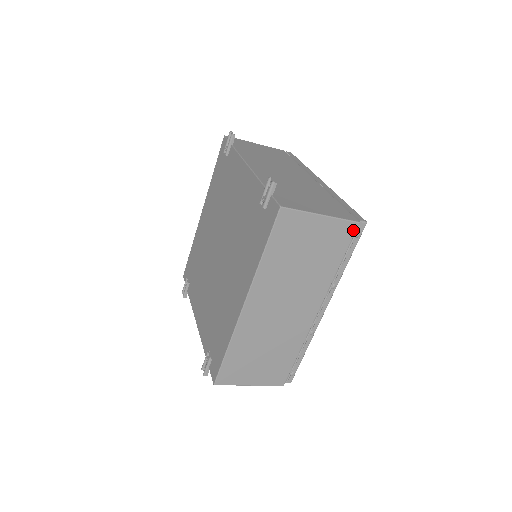
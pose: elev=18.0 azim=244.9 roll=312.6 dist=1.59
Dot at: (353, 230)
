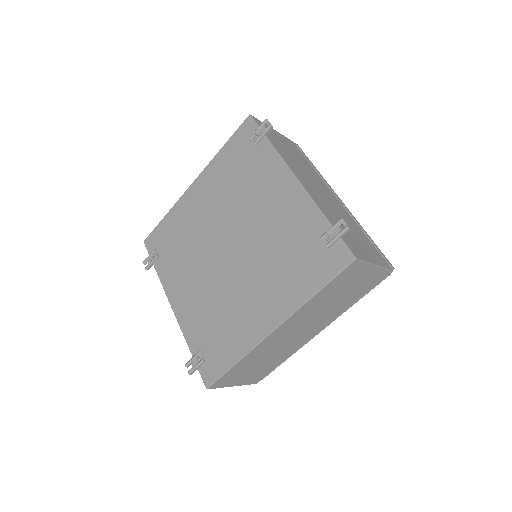
Dot at: (385, 276)
